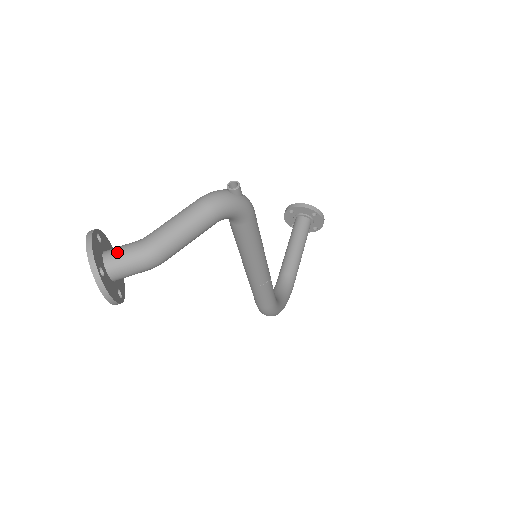
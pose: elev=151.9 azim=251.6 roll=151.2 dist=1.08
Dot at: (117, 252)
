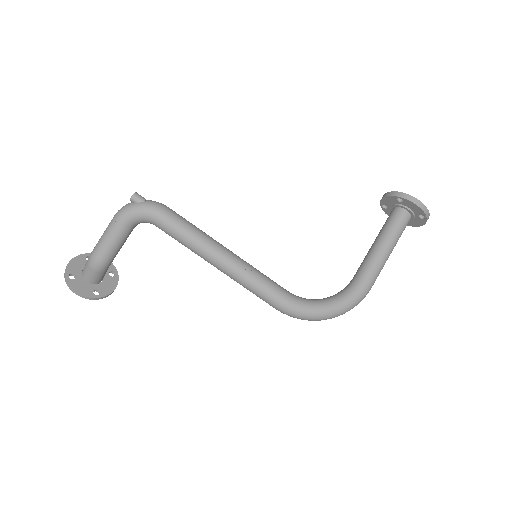
Dot at: occluded
